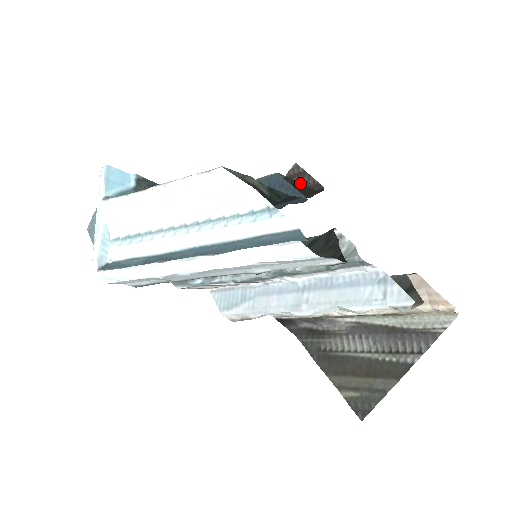
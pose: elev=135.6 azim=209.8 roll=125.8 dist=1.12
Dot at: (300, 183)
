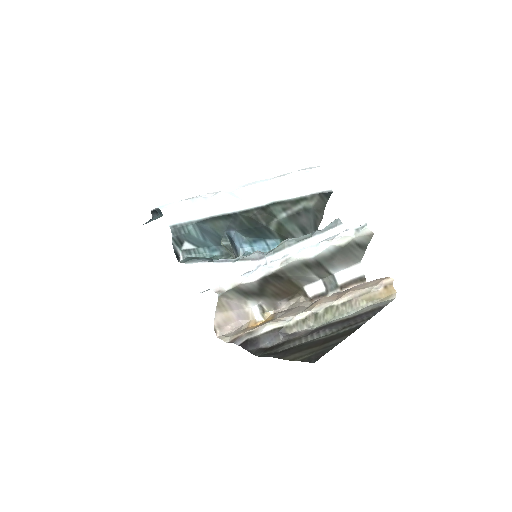
Dot at: occluded
